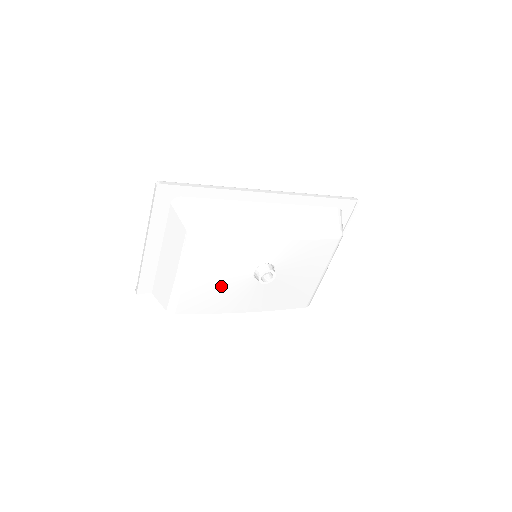
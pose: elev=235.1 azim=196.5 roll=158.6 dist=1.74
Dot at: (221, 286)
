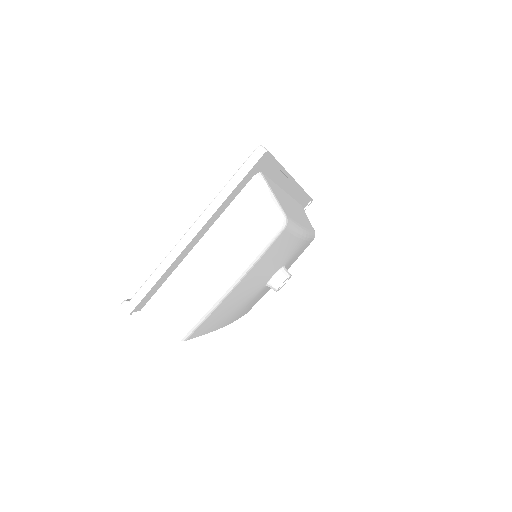
Dot at: (243, 296)
